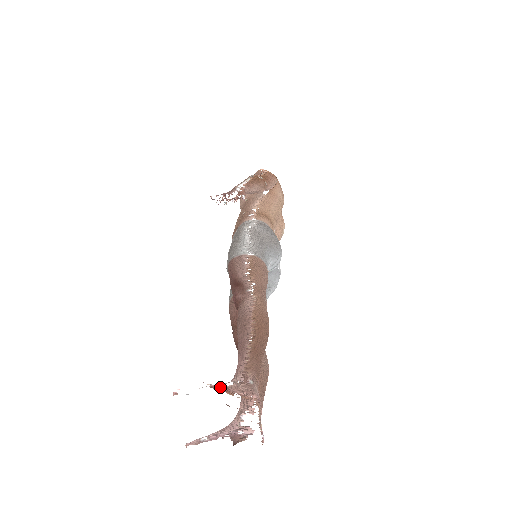
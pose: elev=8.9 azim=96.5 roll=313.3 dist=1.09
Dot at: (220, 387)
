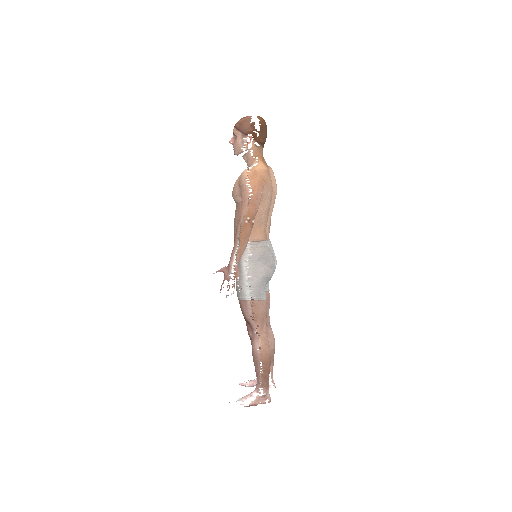
Dot at: (250, 405)
